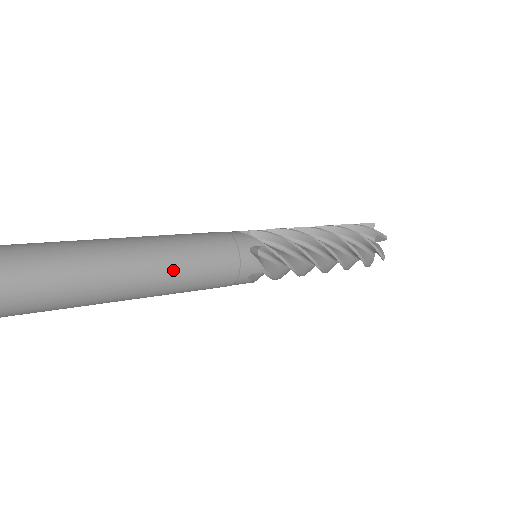
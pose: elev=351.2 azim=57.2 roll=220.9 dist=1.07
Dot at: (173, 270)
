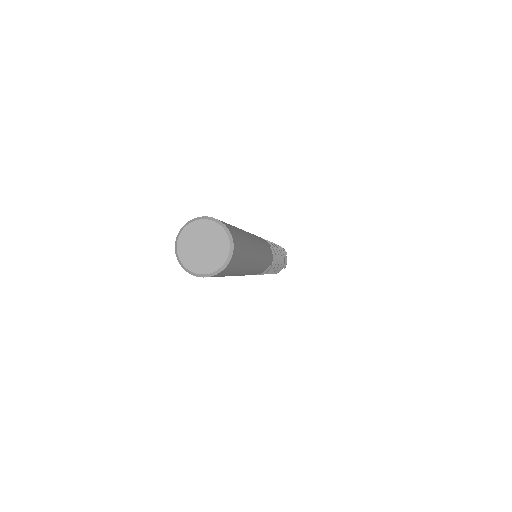
Dot at: (262, 254)
